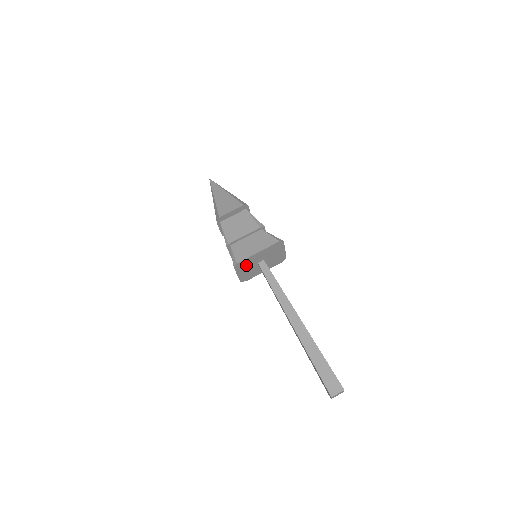
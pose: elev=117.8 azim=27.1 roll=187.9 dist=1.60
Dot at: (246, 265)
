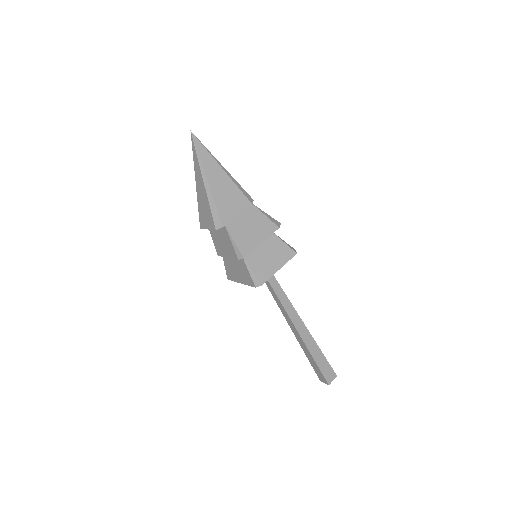
Dot at: occluded
